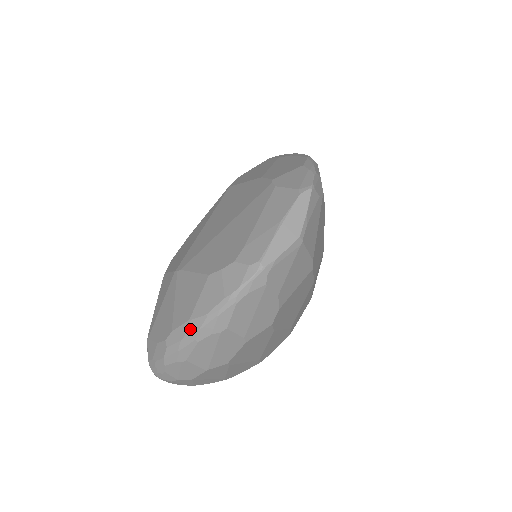
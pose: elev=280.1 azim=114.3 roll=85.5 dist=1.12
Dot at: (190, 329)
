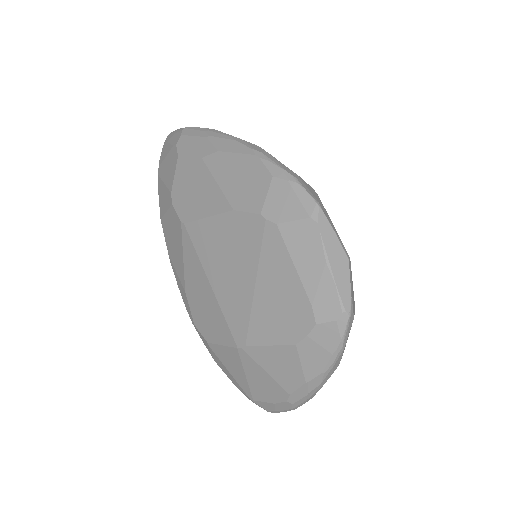
Dot at: (311, 387)
